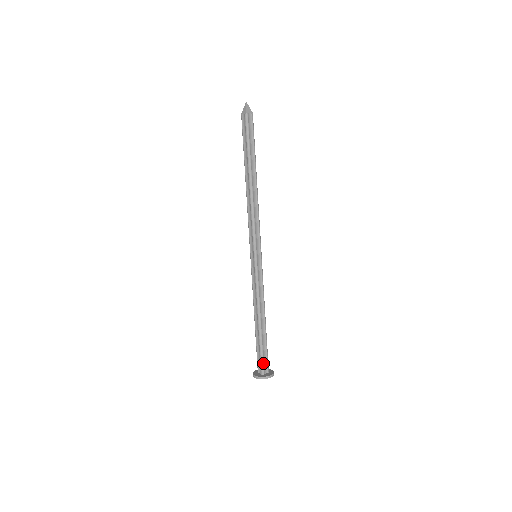
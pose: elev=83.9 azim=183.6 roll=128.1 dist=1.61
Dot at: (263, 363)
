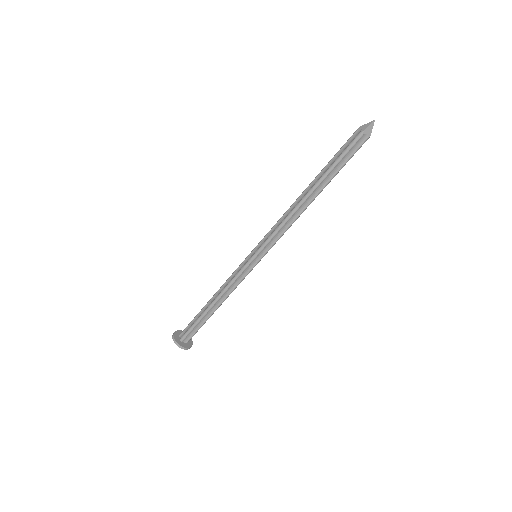
Dot at: (188, 334)
